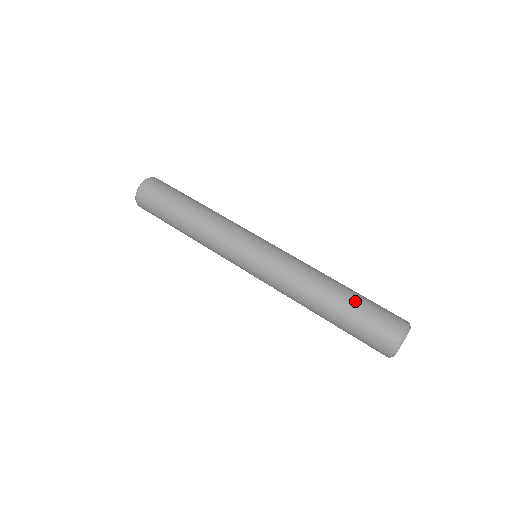
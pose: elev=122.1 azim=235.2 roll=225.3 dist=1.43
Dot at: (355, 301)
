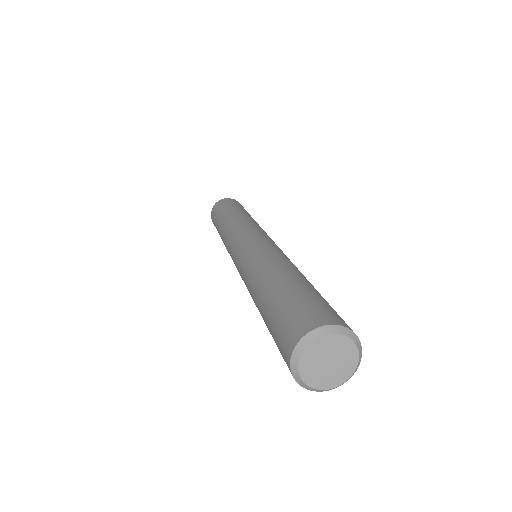
Dot at: (292, 285)
